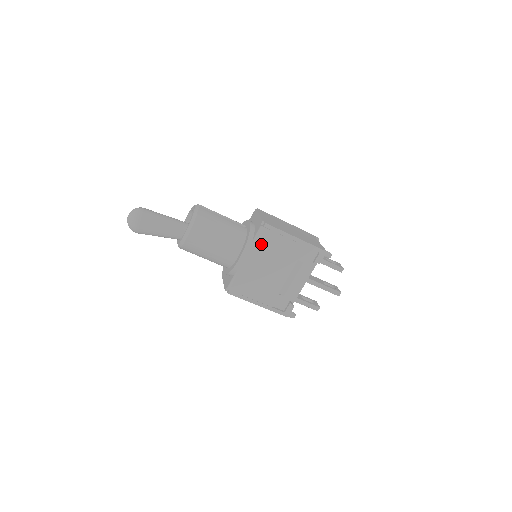
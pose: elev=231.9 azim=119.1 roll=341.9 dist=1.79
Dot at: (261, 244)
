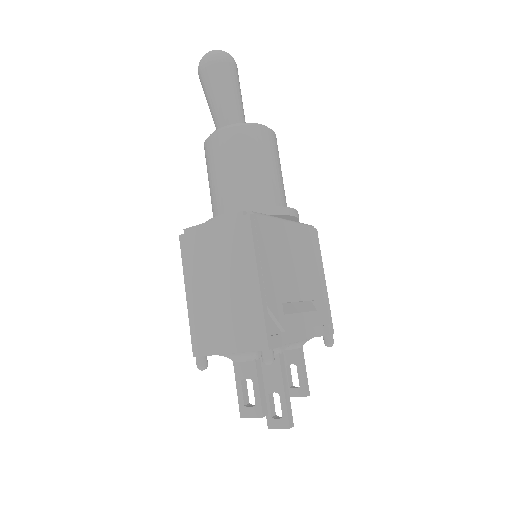
Dot at: (304, 235)
